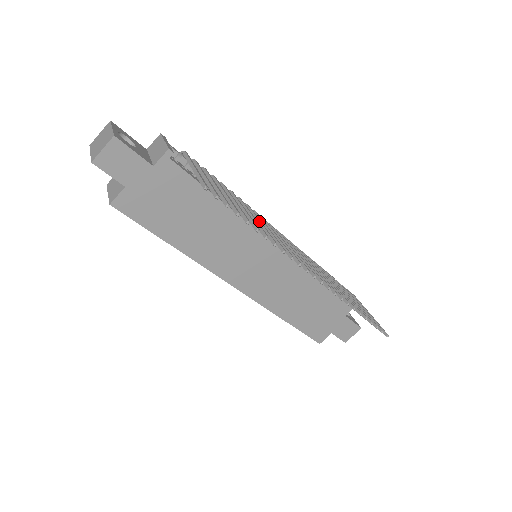
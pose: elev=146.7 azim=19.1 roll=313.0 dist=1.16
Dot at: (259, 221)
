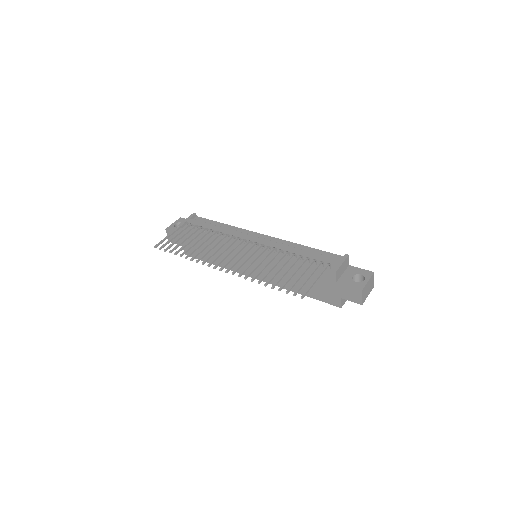
Dot at: (206, 245)
